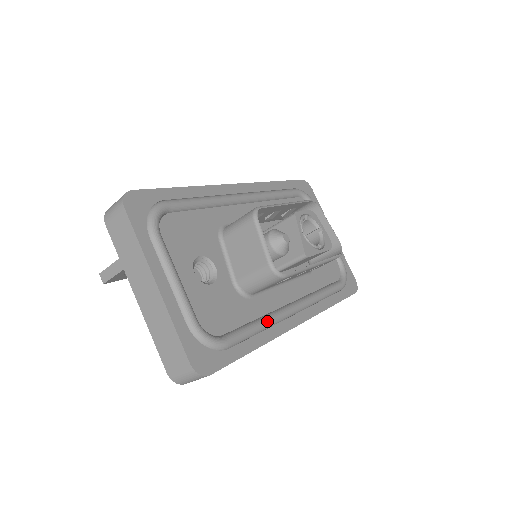
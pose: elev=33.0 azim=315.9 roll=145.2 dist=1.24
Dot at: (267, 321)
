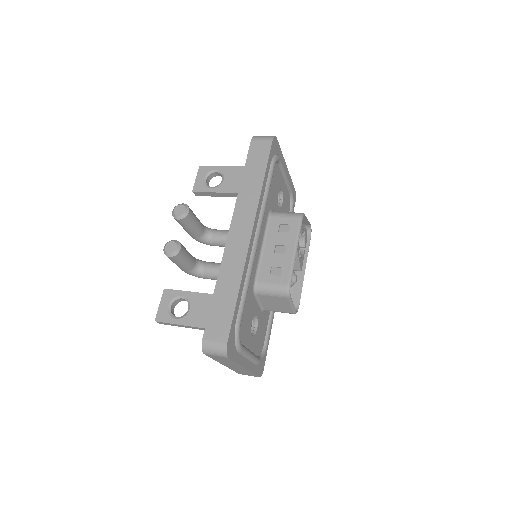
Dot at: occluded
